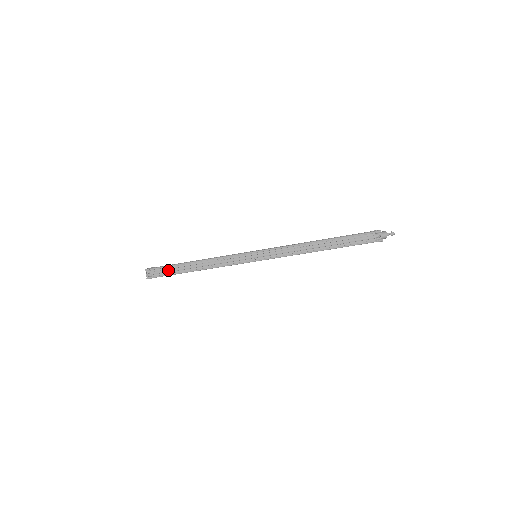
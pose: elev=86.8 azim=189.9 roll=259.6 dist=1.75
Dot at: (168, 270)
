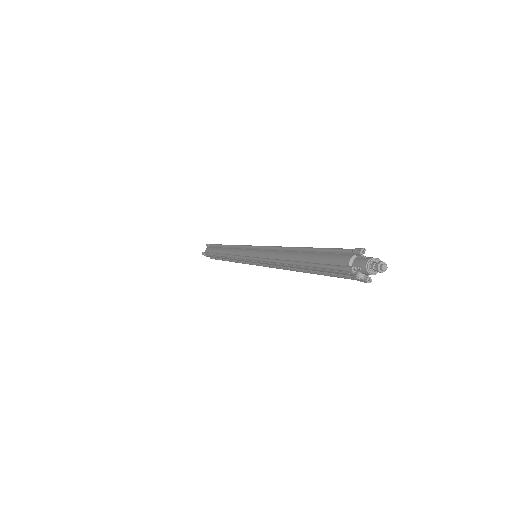
Dot at: occluded
